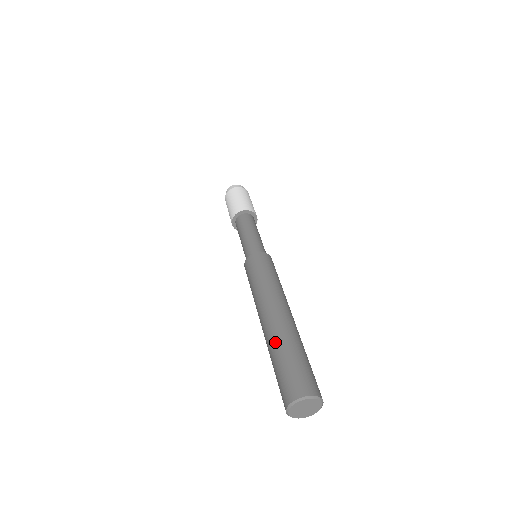
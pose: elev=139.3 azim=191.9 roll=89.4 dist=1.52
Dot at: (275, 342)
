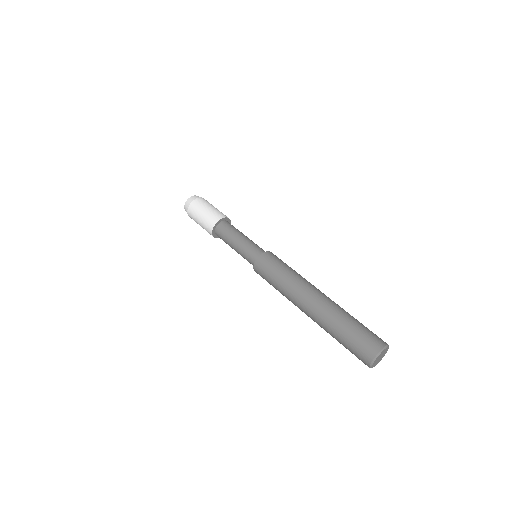
Dot at: (326, 330)
